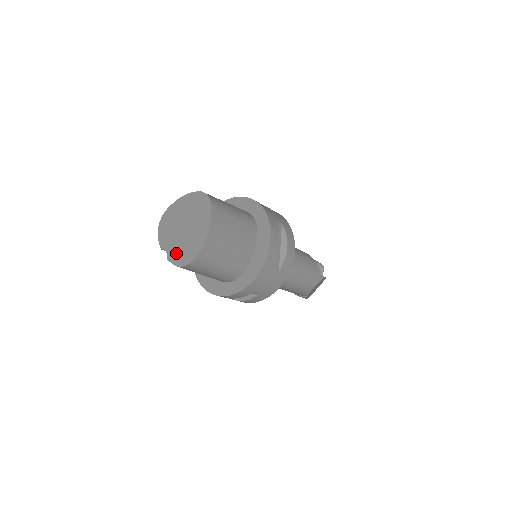
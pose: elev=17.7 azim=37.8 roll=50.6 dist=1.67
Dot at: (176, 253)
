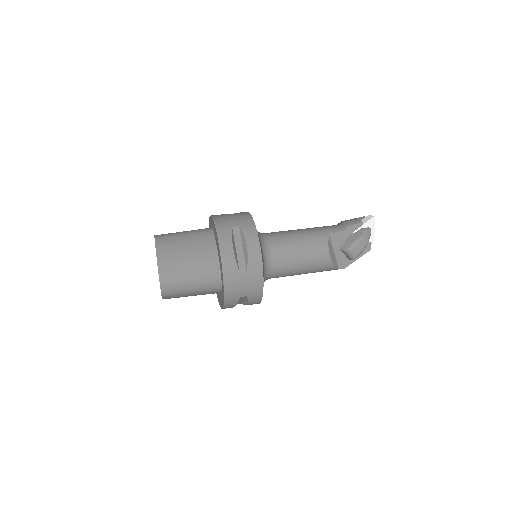
Dot at: occluded
